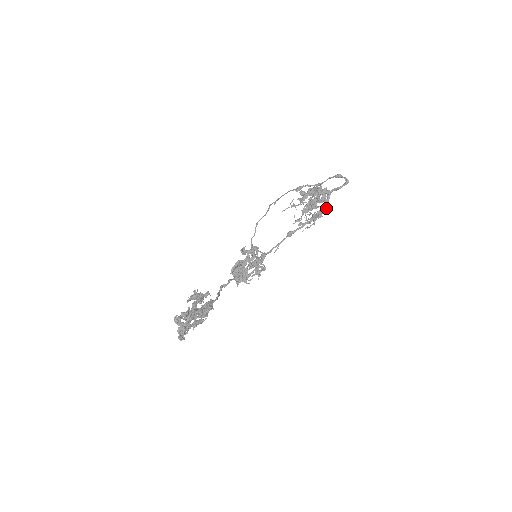
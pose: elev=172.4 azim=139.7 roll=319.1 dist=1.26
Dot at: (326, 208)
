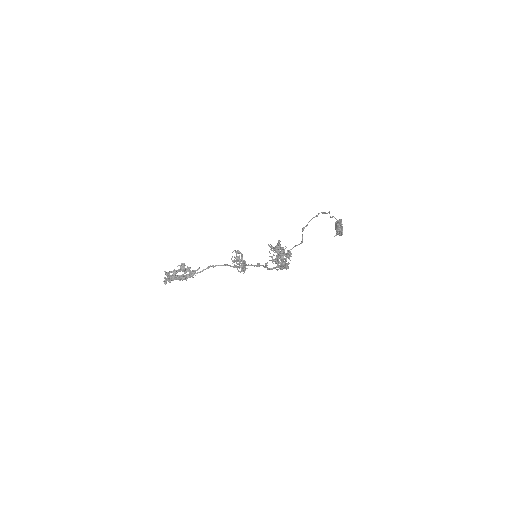
Dot at: occluded
